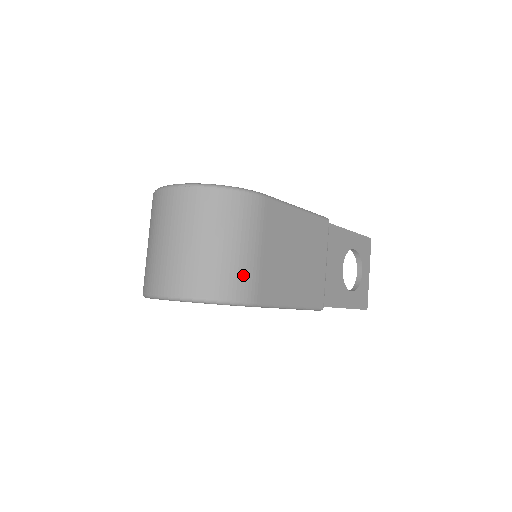
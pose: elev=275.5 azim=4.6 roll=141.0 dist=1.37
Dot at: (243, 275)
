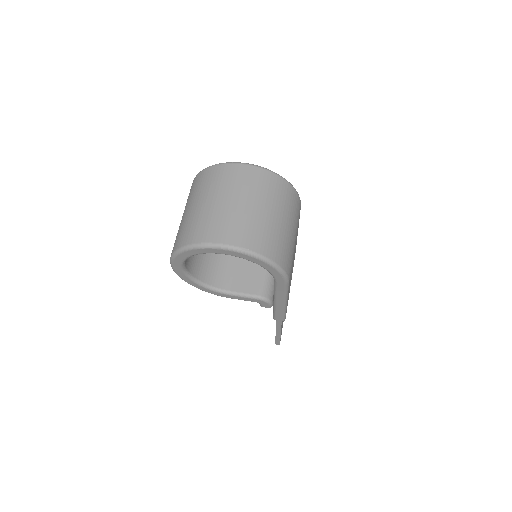
Dot at: (290, 253)
